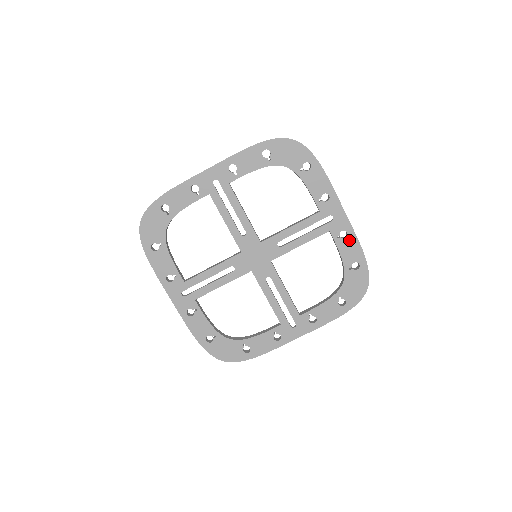
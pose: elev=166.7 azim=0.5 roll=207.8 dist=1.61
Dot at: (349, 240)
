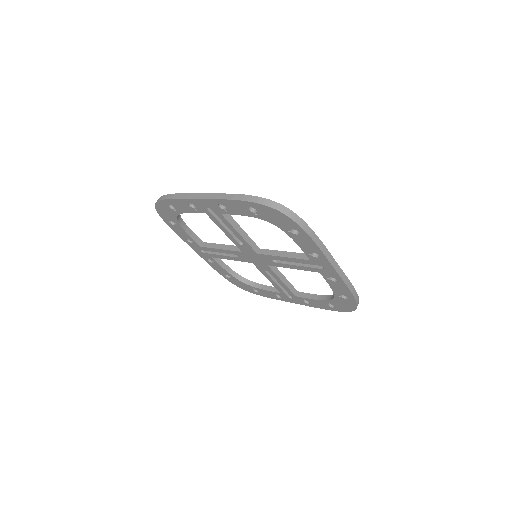
Dot at: (339, 284)
